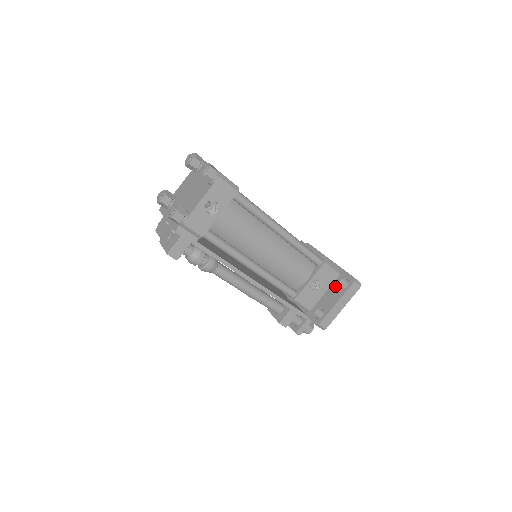
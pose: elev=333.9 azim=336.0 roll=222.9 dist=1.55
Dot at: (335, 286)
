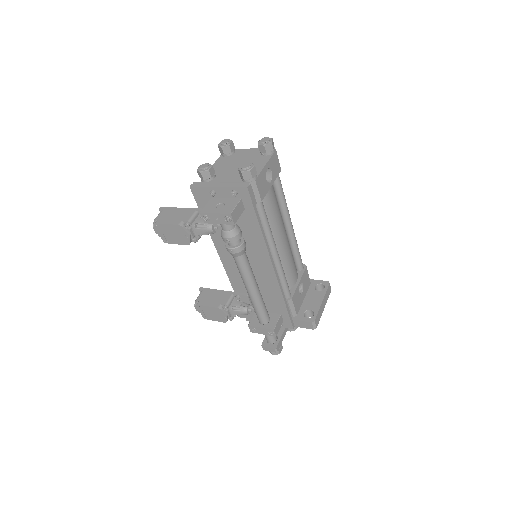
Dot at: (312, 291)
